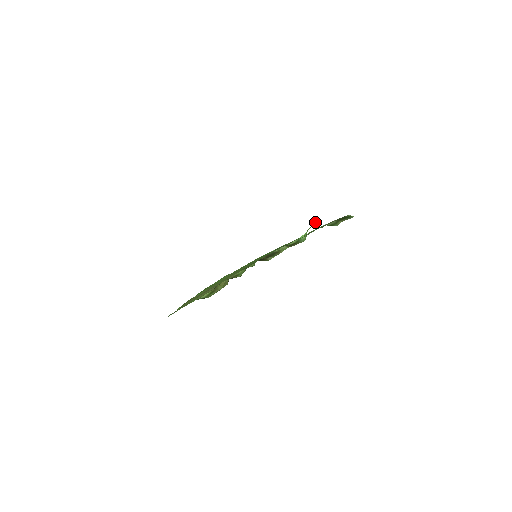
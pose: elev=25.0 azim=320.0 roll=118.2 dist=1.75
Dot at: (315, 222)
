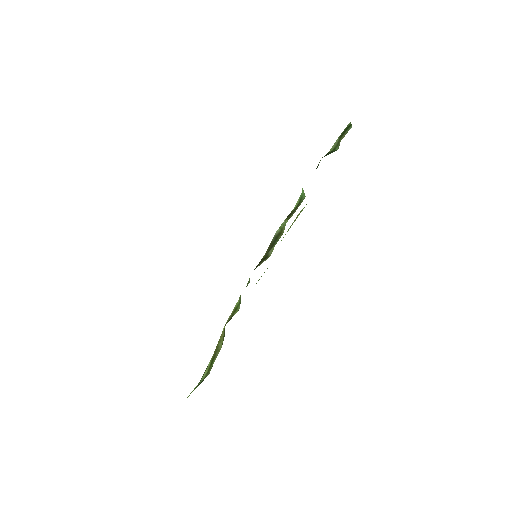
Dot at: occluded
